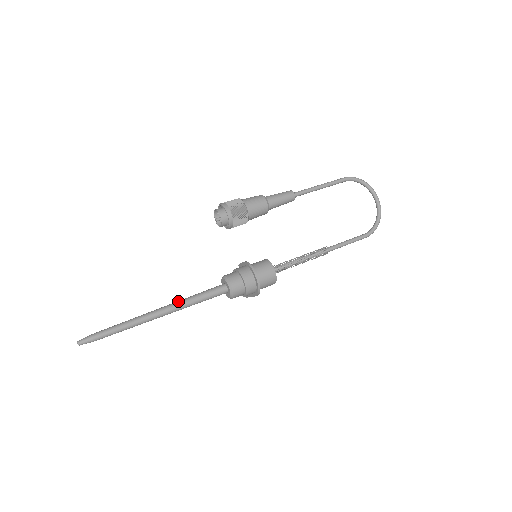
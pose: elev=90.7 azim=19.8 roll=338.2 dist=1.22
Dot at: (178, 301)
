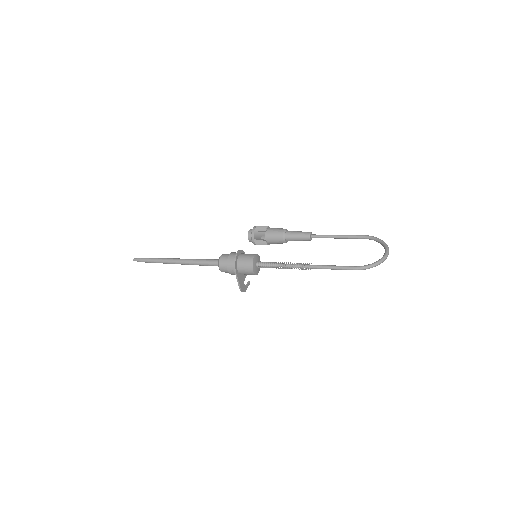
Dot at: (191, 259)
